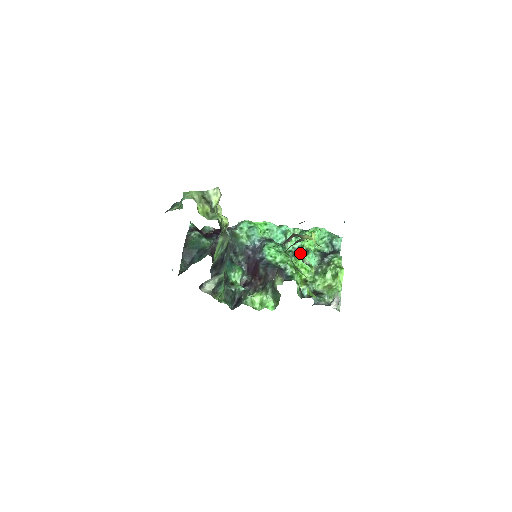
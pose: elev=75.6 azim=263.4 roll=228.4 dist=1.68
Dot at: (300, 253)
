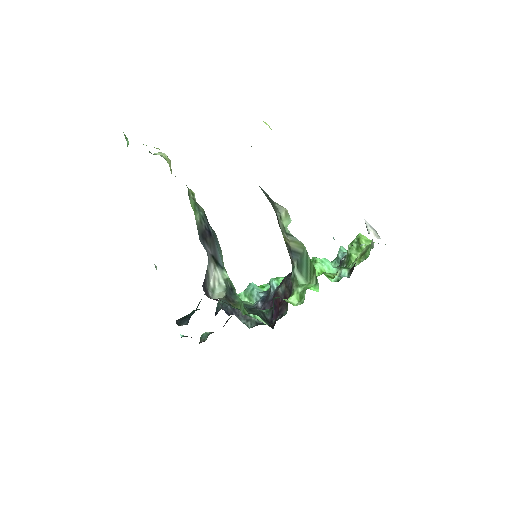
Dot at: occluded
